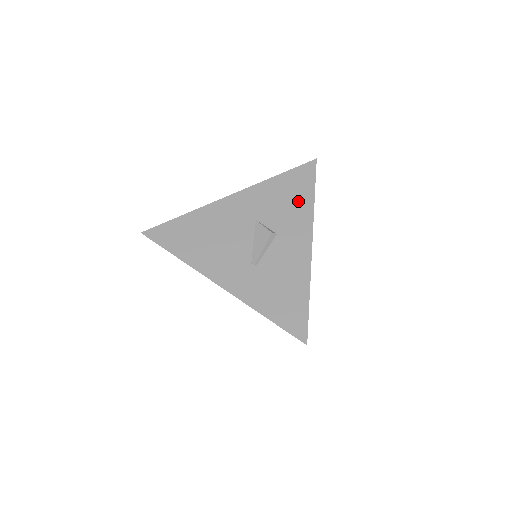
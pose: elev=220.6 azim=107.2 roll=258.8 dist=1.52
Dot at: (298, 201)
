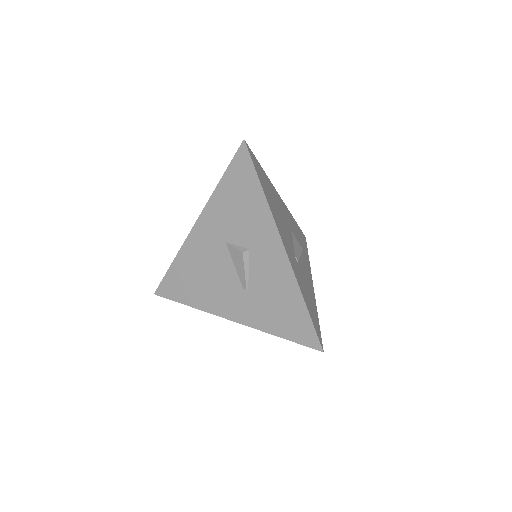
Dot at: (250, 203)
